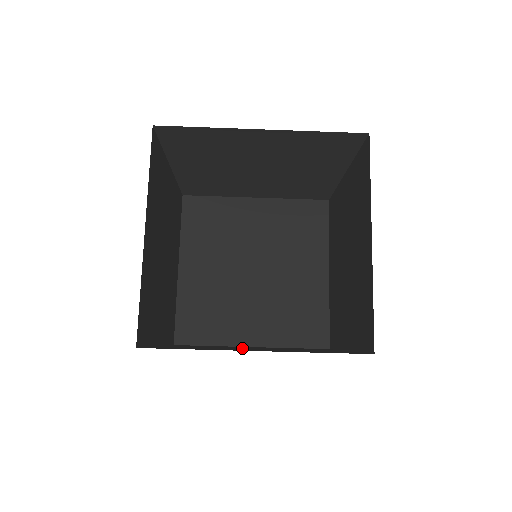
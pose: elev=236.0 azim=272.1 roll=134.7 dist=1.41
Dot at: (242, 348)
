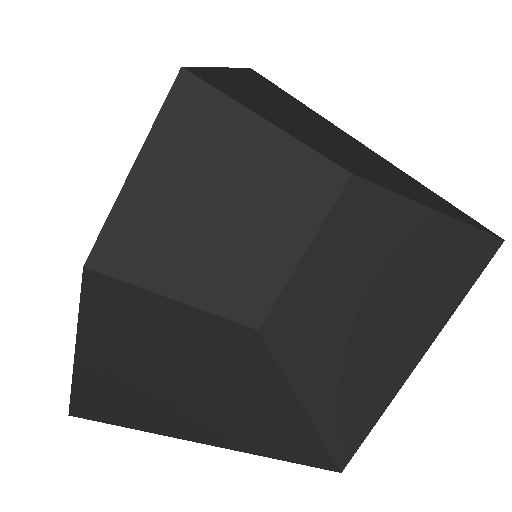
Dot at: (185, 357)
